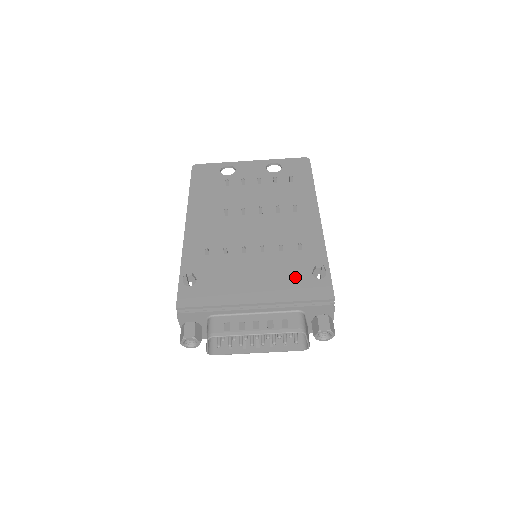
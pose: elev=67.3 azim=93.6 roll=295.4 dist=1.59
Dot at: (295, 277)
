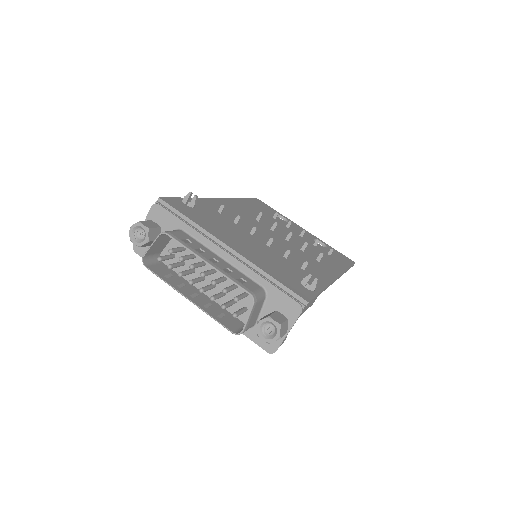
Dot at: (283, 270)
